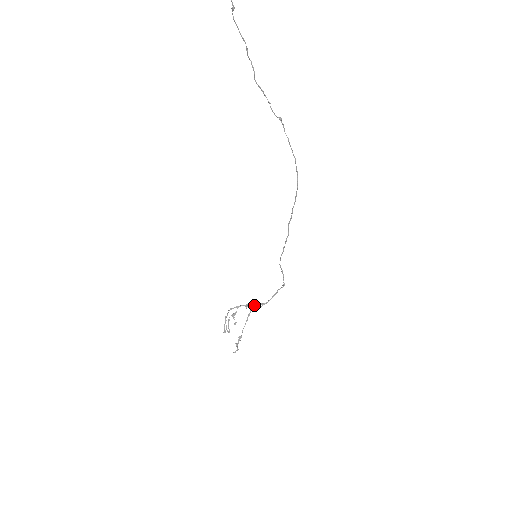
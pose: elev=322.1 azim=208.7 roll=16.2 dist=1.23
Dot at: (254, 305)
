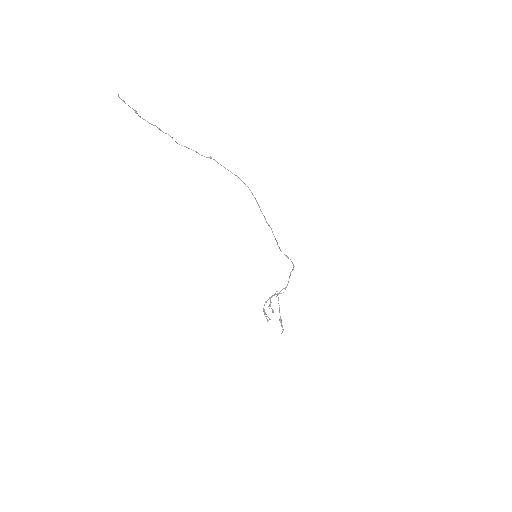
Dot at: occluded
